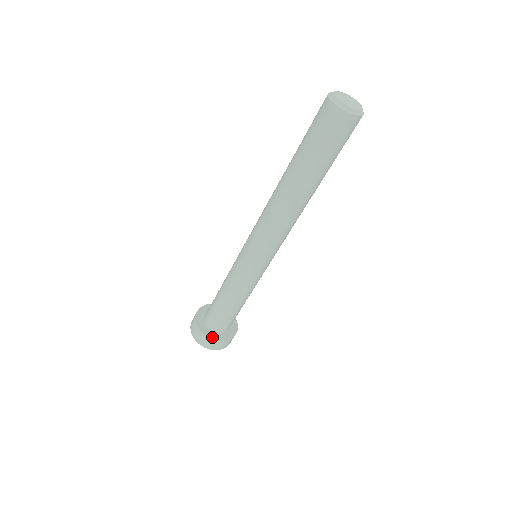
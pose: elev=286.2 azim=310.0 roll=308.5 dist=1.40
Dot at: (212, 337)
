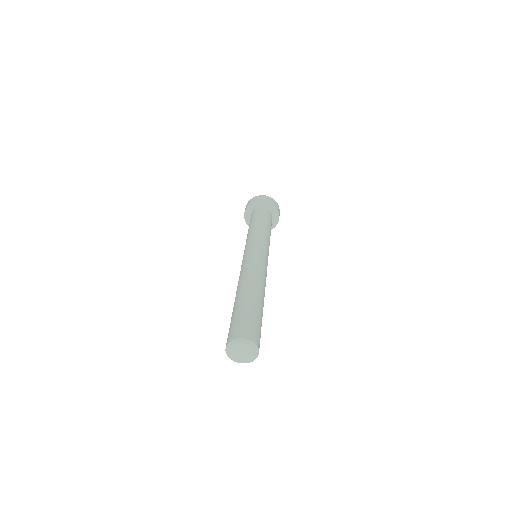
Dot at: occluded
